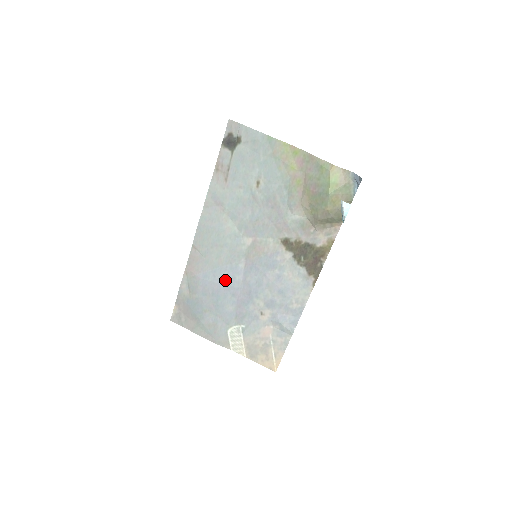
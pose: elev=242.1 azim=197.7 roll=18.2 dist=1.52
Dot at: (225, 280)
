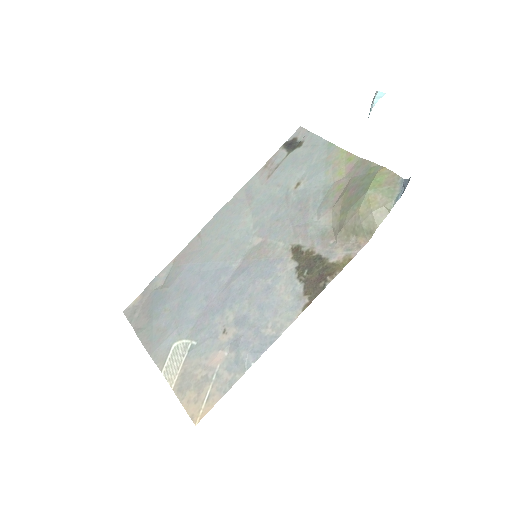
Dot at: (208, 278)
